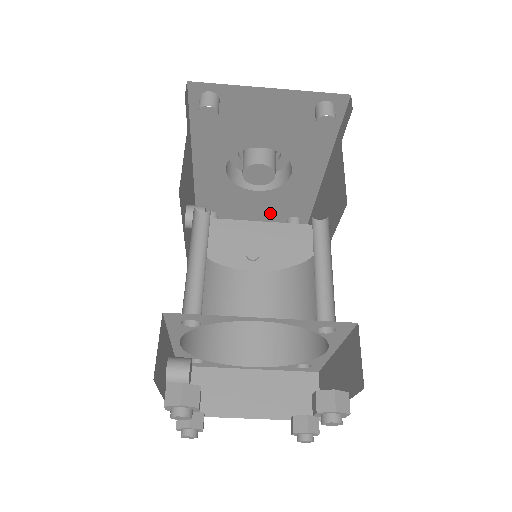
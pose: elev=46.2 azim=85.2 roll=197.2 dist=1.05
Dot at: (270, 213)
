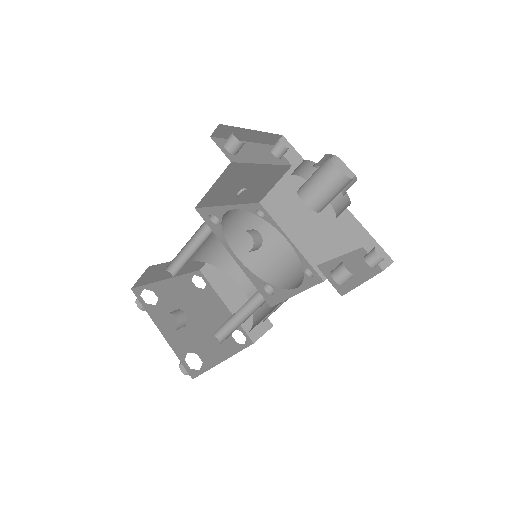
Dot at: occluded
